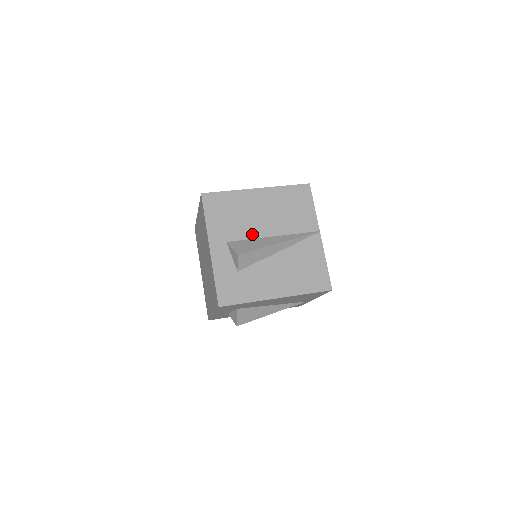
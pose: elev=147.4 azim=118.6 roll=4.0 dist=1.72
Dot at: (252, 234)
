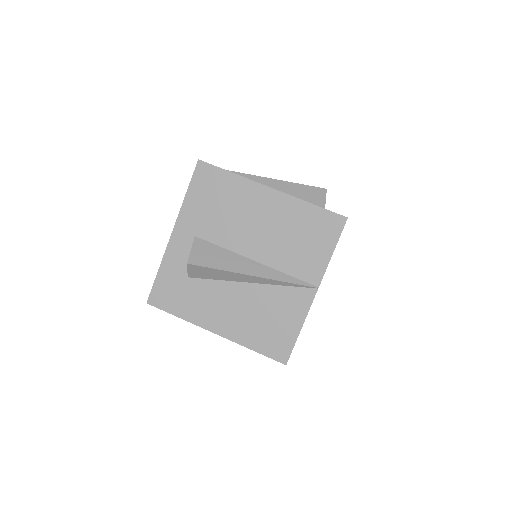
Dot at: (230, 243)
